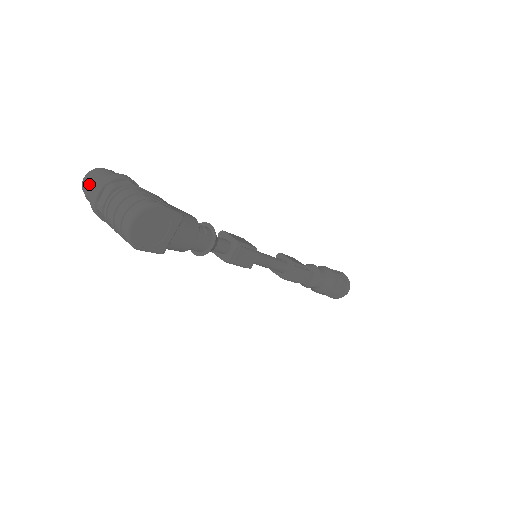
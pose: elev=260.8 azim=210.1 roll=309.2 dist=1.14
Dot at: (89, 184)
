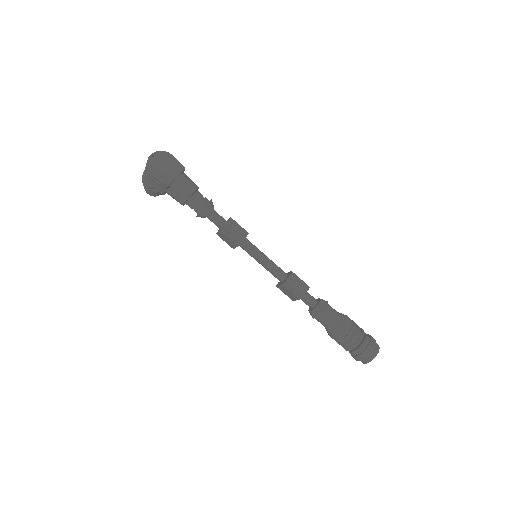
Dot at: occluded
